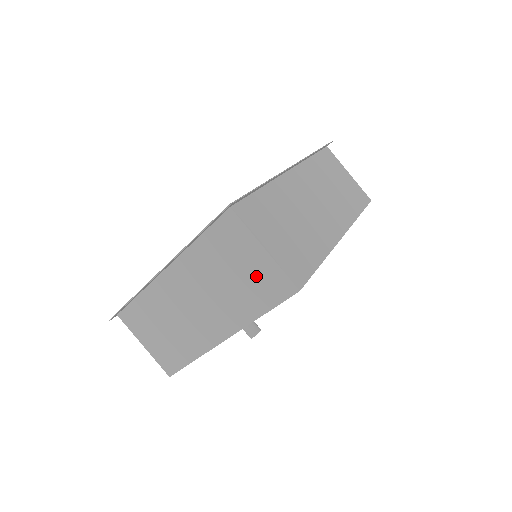
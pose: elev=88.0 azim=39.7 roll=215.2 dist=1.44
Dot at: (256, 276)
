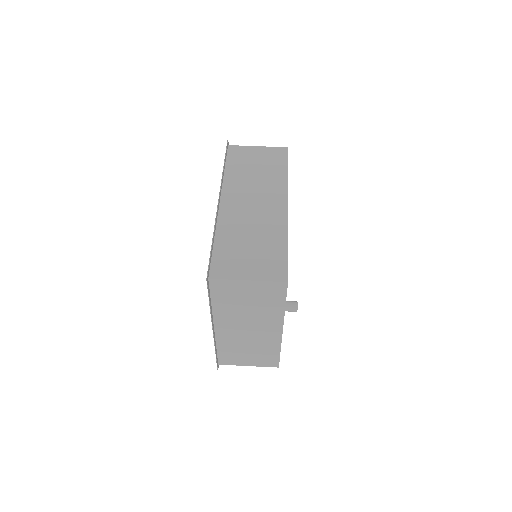
Dot at: (259, 294)
